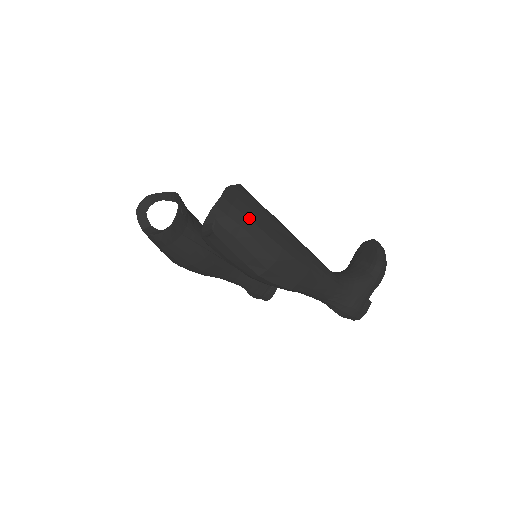
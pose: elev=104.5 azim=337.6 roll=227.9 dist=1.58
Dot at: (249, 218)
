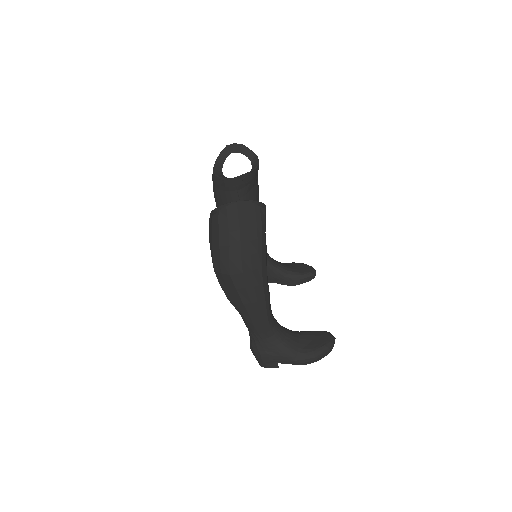
Dot at: (241, 234)
